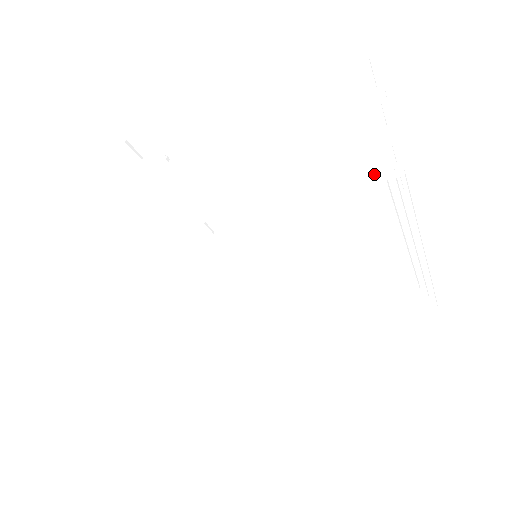
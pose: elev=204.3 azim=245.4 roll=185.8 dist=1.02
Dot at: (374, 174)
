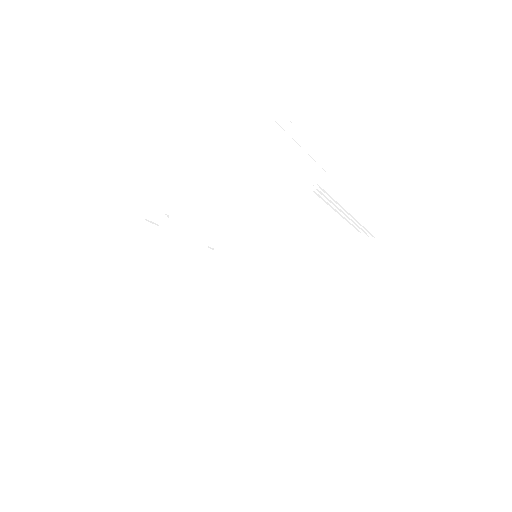
Dot at: (304, 191)
